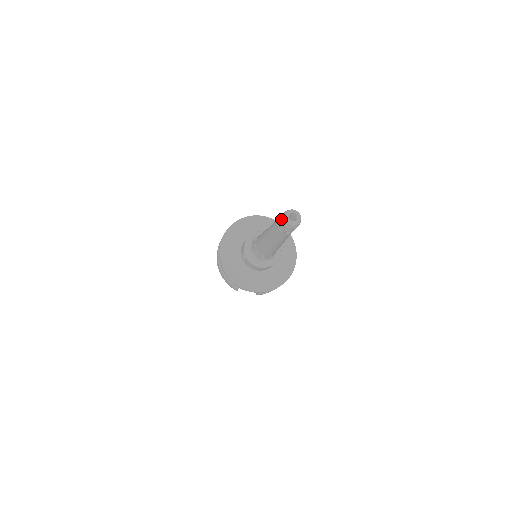
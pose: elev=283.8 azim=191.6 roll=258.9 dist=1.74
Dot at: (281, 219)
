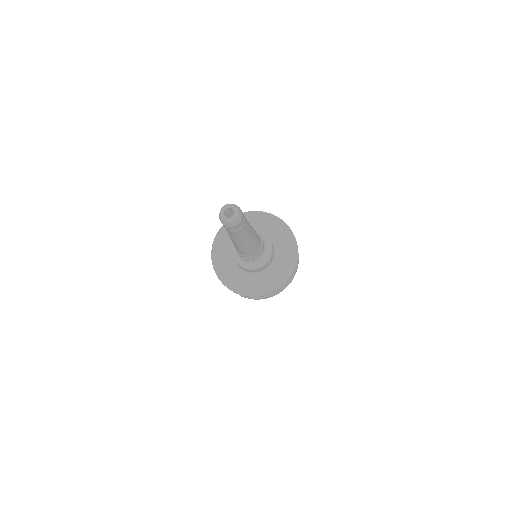
Dot at: occluded
